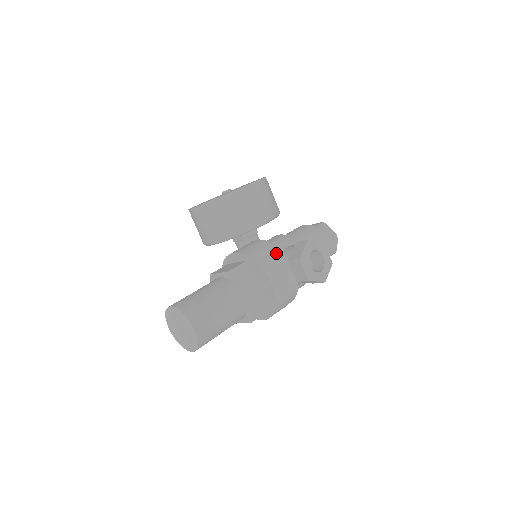
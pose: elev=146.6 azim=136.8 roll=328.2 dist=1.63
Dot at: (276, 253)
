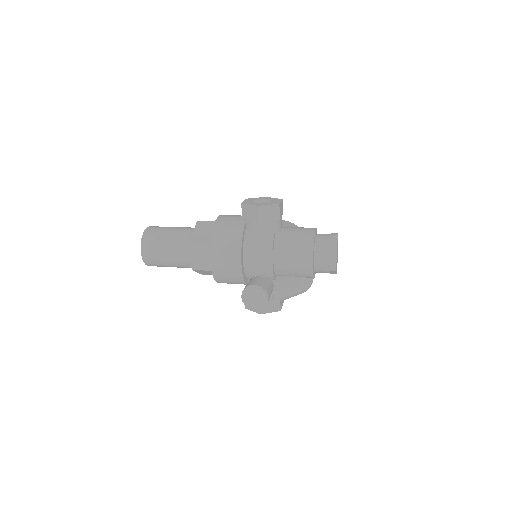
Dot at: occluded
